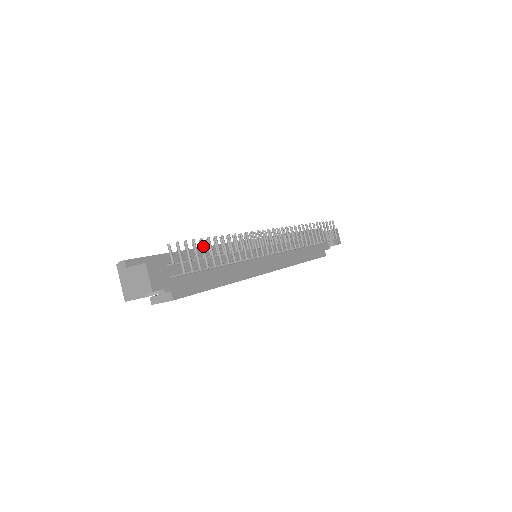
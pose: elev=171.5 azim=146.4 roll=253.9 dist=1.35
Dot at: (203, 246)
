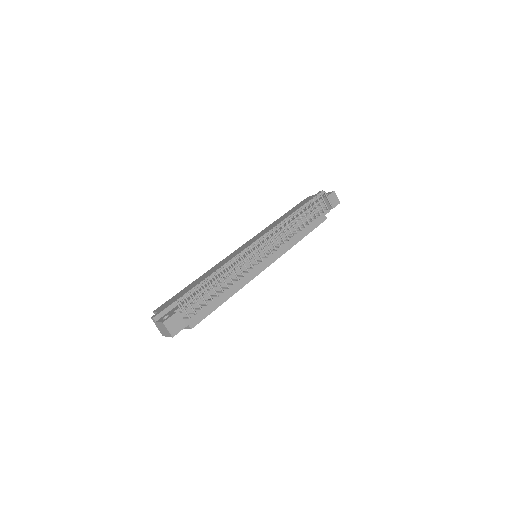
Dot at: (199, 292)
